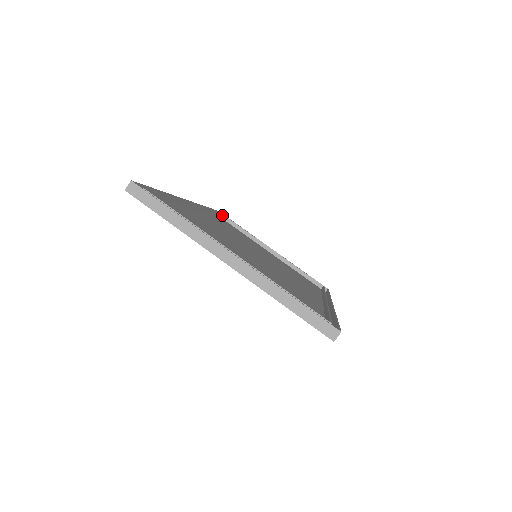
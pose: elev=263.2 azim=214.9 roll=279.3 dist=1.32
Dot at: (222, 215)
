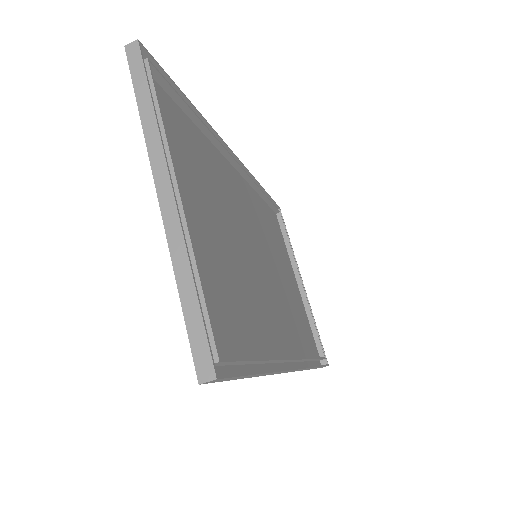
Dot at: (279, 213)
